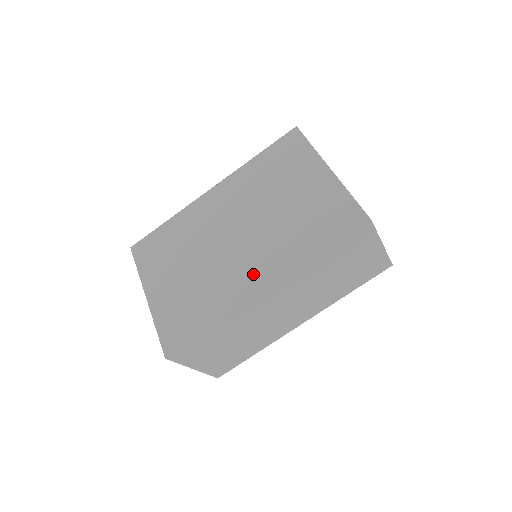
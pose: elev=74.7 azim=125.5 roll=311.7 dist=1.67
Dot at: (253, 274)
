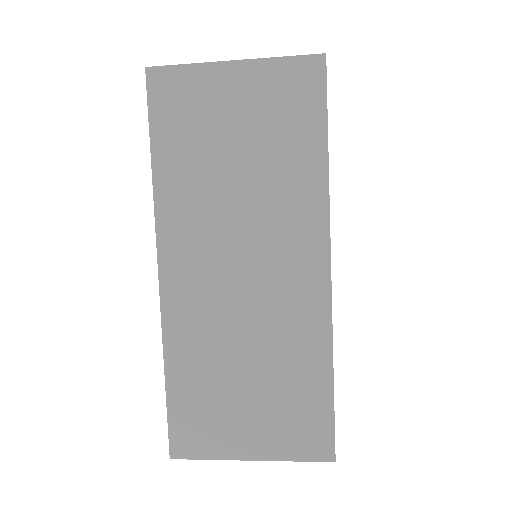
Dot at: occluded
